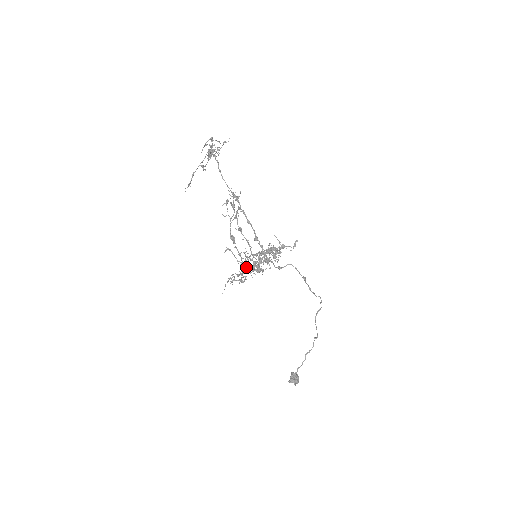
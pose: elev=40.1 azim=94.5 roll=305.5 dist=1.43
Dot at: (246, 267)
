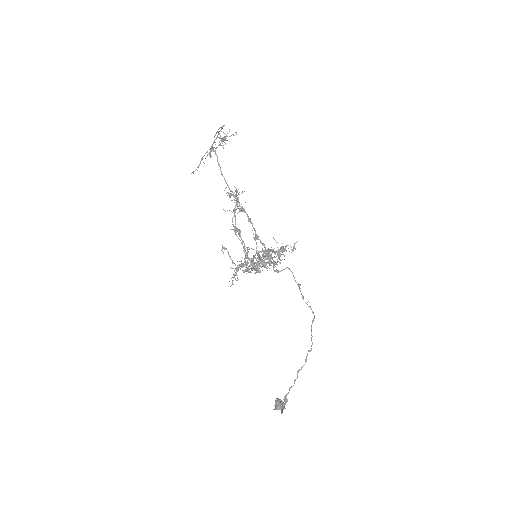
Dot at: (252, 263)
